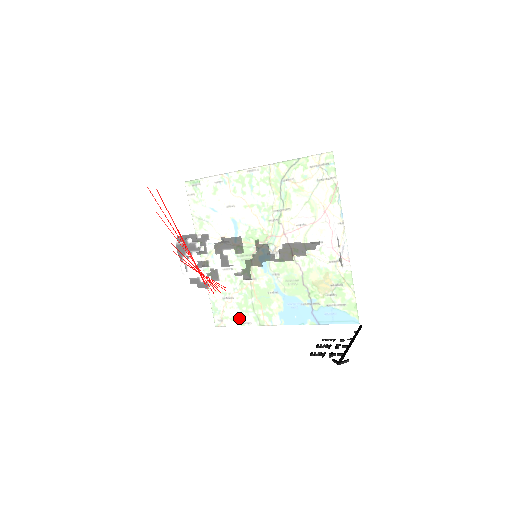
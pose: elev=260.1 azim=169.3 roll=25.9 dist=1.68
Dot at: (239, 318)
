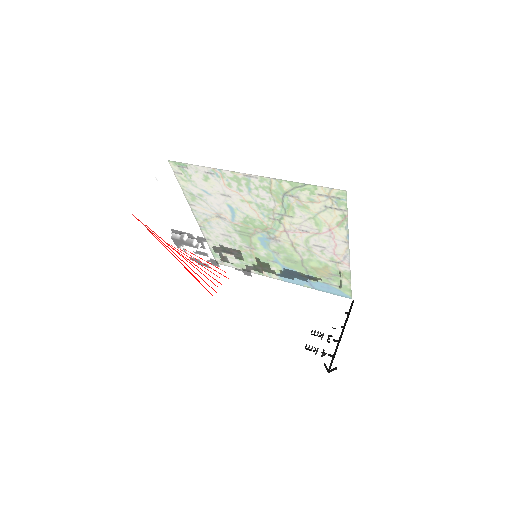
Dot at: (241, 291)
